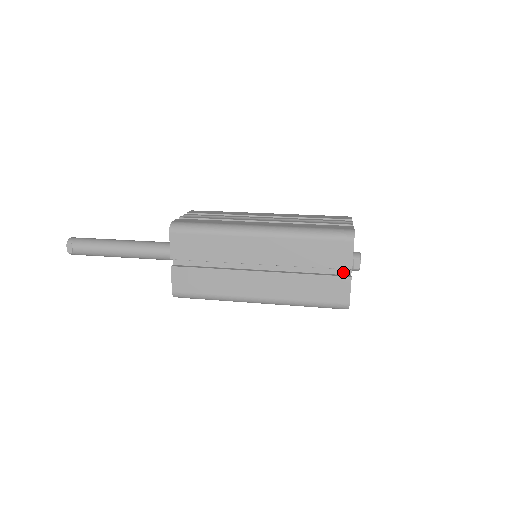
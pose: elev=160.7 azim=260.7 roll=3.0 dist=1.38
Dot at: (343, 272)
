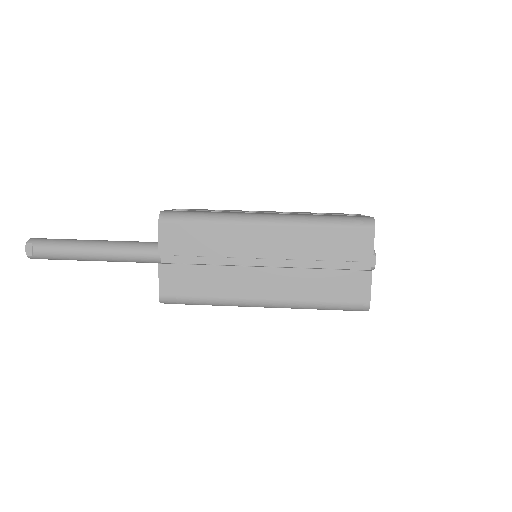
Dot at: (361, 267)
